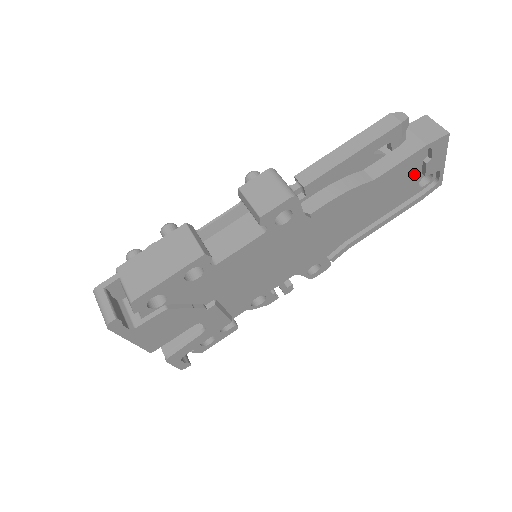
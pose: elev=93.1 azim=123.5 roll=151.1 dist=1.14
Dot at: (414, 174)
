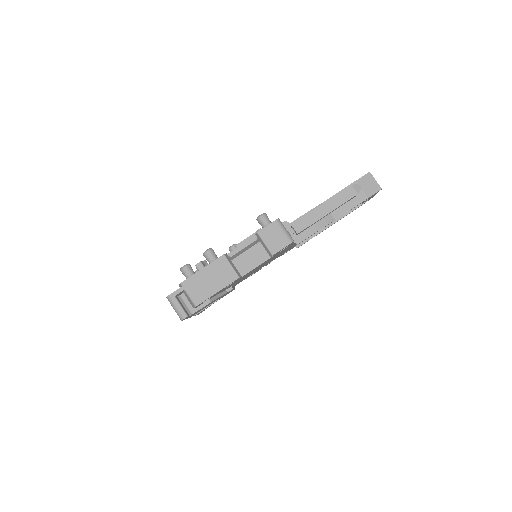
Dot at: occluded
